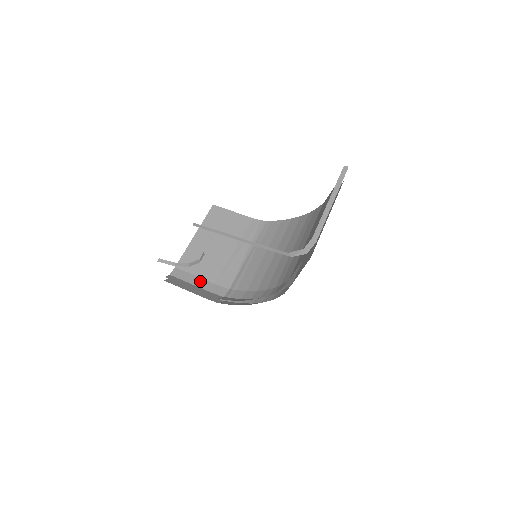
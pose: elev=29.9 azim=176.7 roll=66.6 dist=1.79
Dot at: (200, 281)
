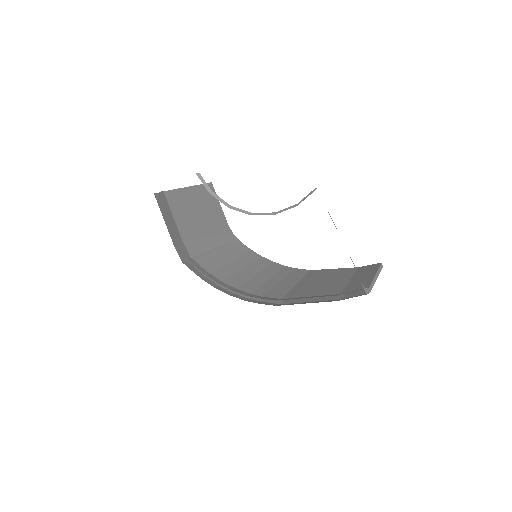
Dot at: (175, 225)
